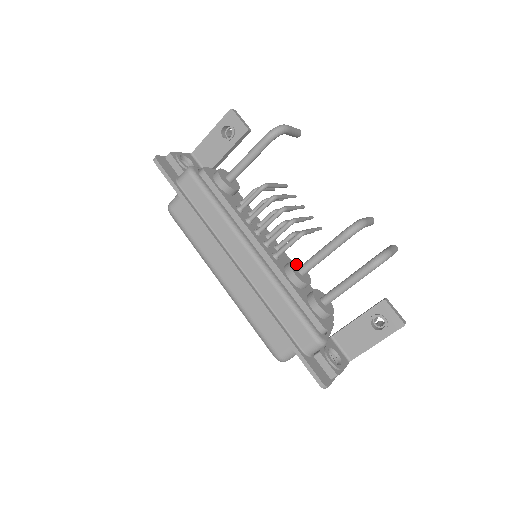
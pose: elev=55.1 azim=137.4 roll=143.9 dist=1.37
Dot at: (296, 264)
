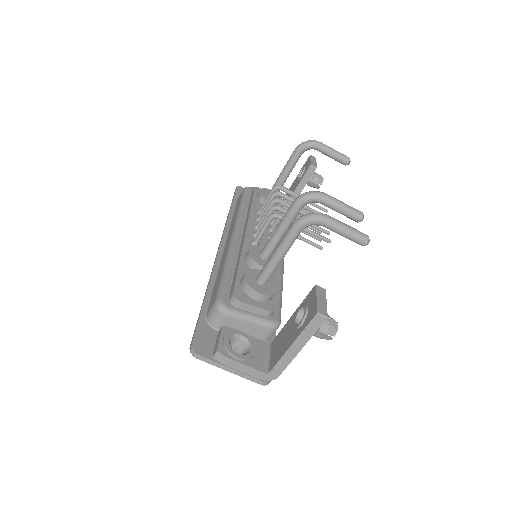
Dot at: occluded
